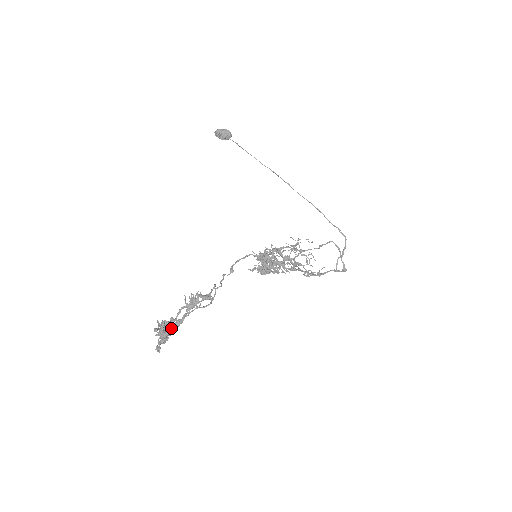
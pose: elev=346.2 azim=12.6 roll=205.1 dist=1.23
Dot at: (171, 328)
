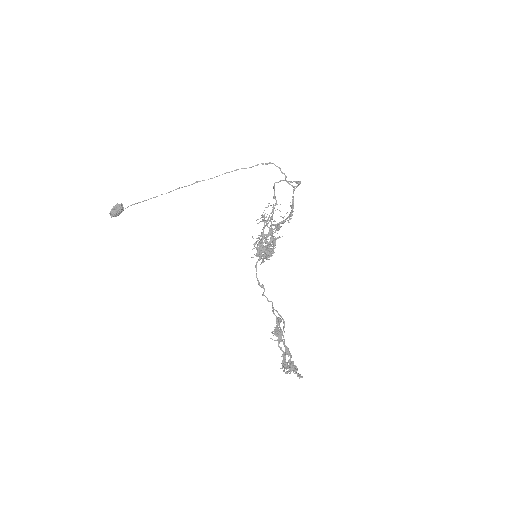
Dot at: (290, 361)
